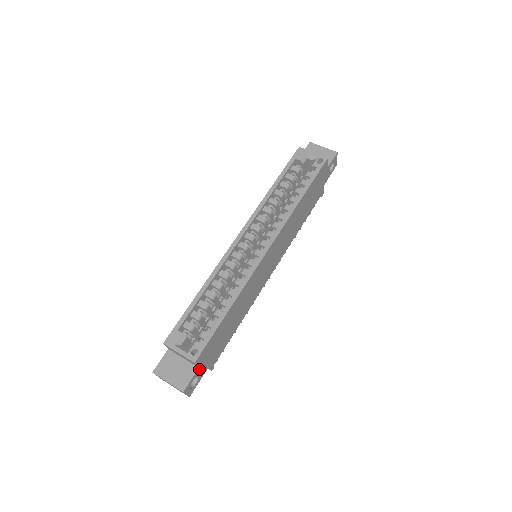
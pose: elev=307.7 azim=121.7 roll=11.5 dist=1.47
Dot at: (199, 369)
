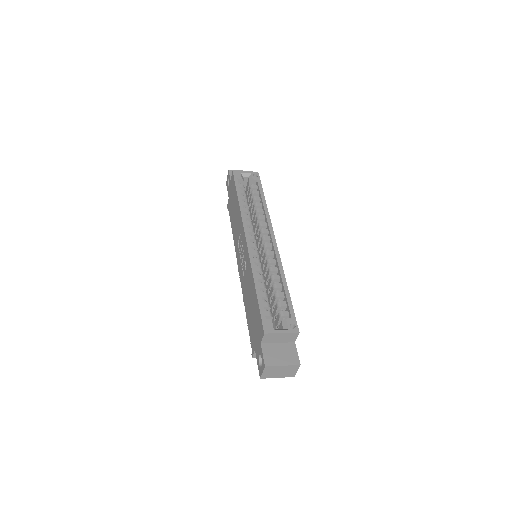
Dot at: (294, 345)
